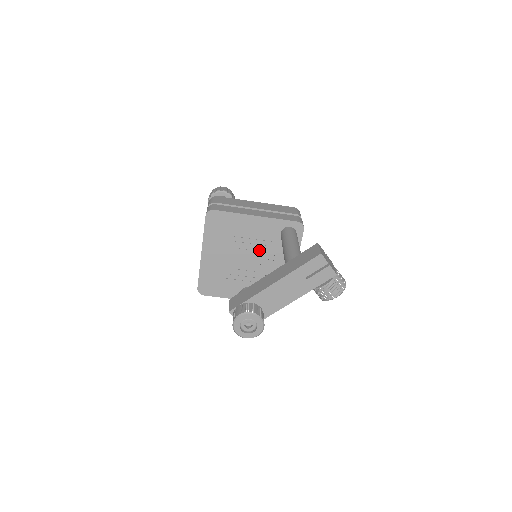
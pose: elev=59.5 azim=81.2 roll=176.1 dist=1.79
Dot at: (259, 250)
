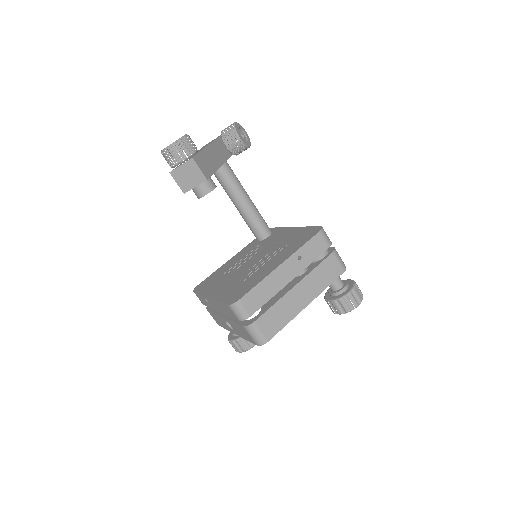
Dot at: occluded
